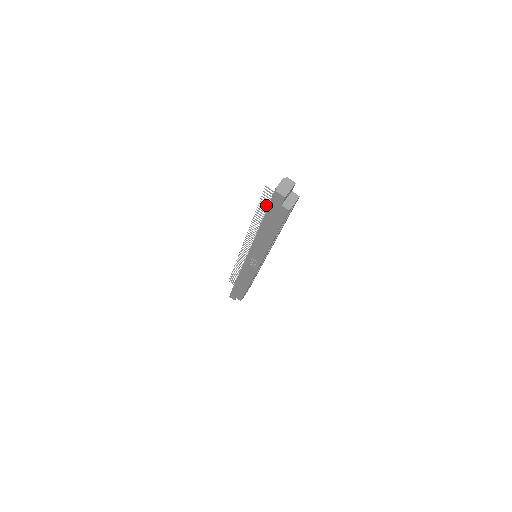
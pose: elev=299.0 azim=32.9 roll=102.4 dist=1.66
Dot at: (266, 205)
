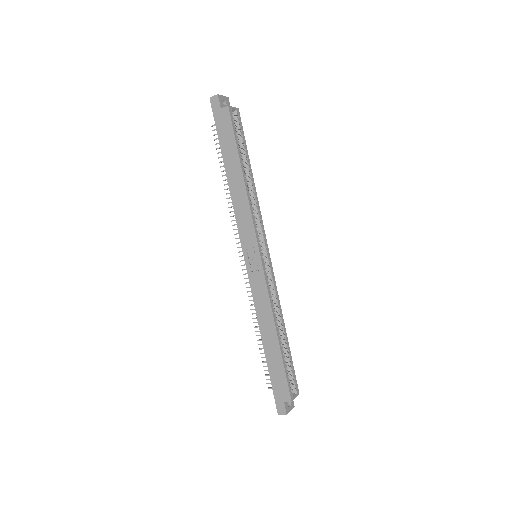
Dot at: occluded
